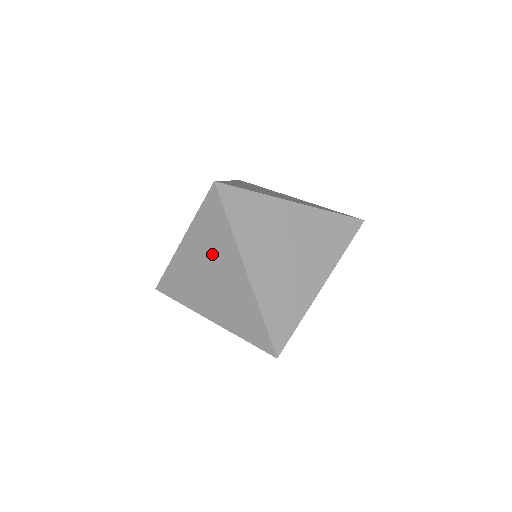
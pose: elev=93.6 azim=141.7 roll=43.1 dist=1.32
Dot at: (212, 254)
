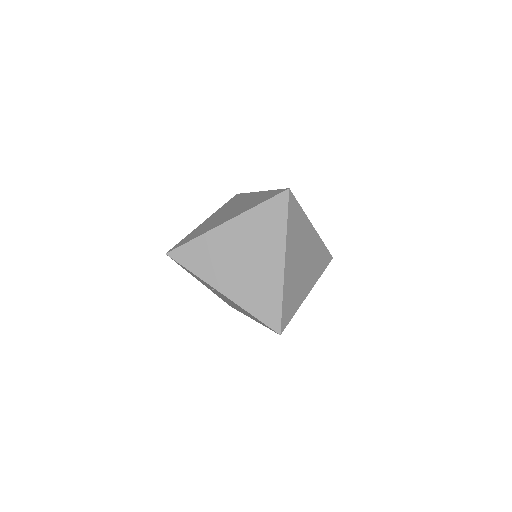
Dot at: (256, 240)
